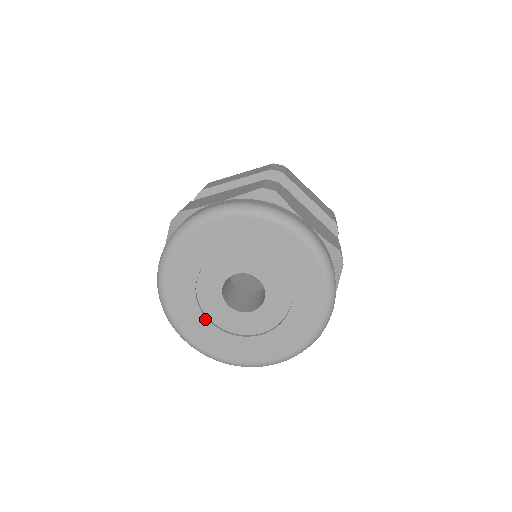
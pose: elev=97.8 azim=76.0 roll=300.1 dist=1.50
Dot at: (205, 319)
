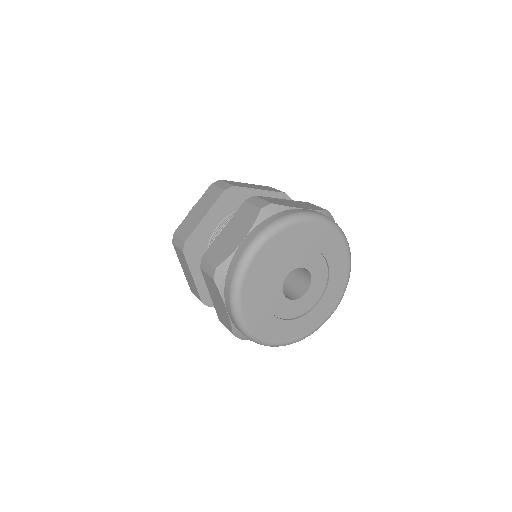
Dot at: (283, 321)
